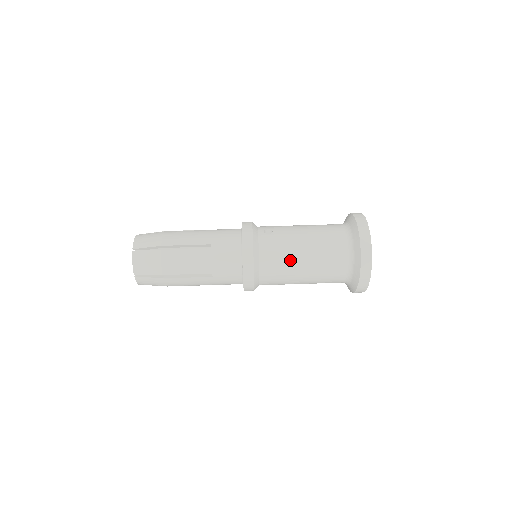
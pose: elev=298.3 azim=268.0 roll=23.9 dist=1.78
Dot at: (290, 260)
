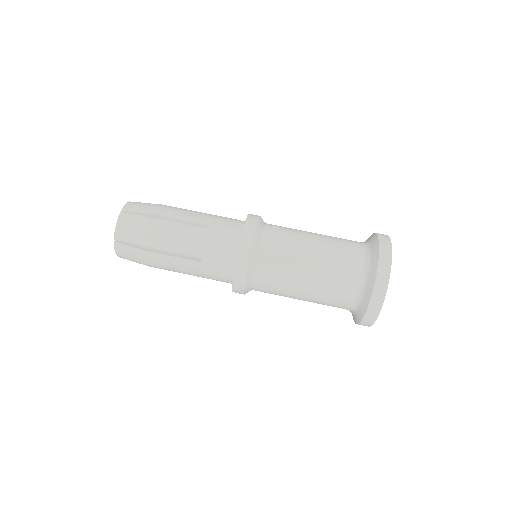
Dot at: (293, 262)
